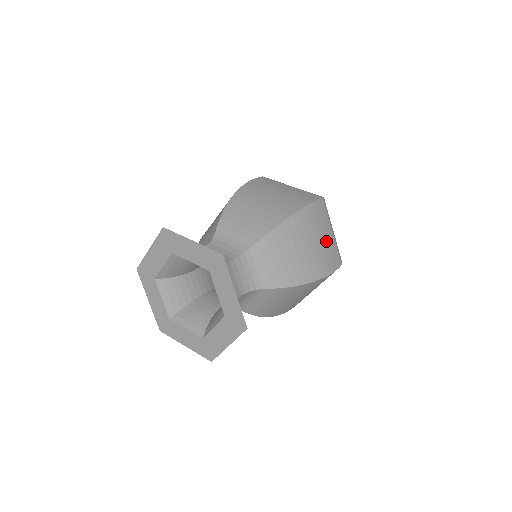
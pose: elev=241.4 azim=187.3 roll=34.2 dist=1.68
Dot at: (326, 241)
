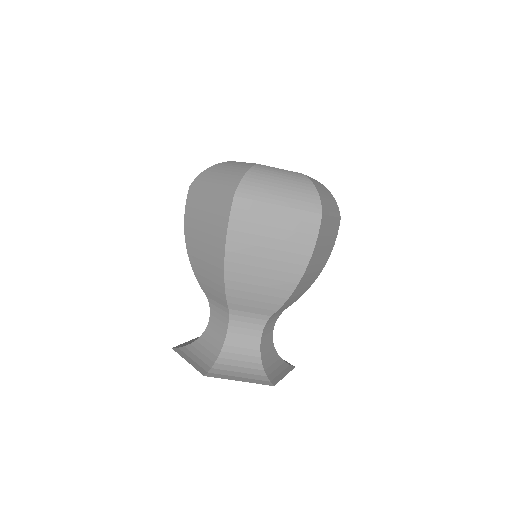
Dot at: (279, 228)
